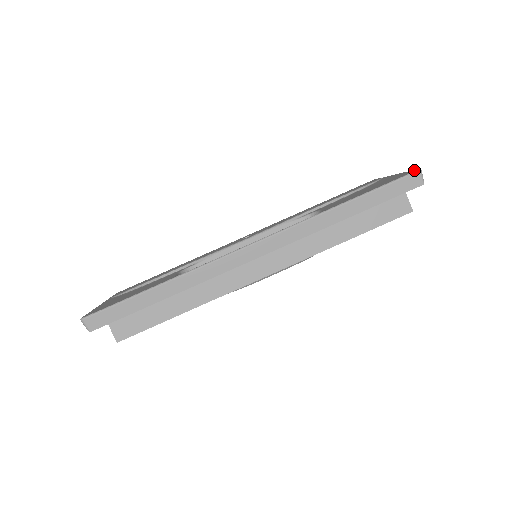
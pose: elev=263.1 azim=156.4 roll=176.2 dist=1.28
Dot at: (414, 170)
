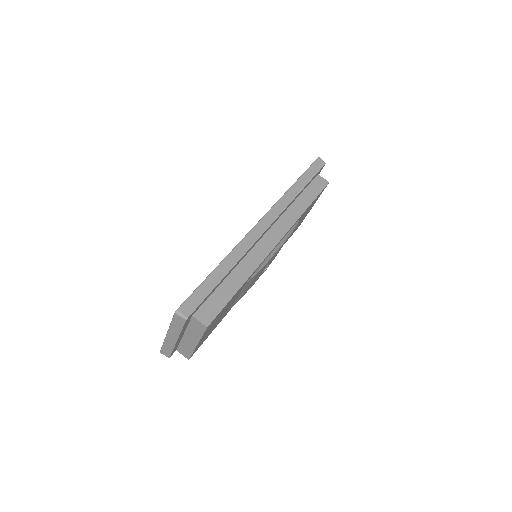
Dot at: occluded
